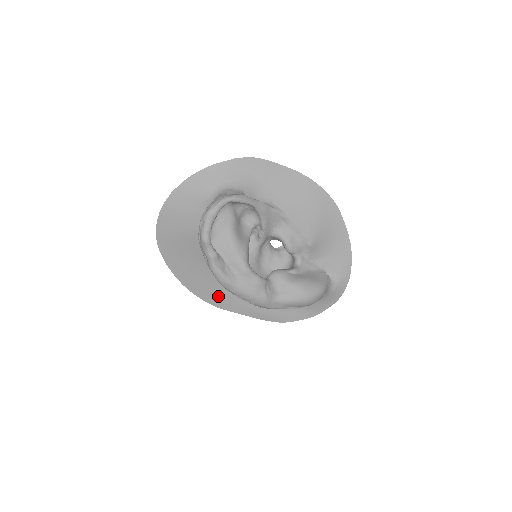
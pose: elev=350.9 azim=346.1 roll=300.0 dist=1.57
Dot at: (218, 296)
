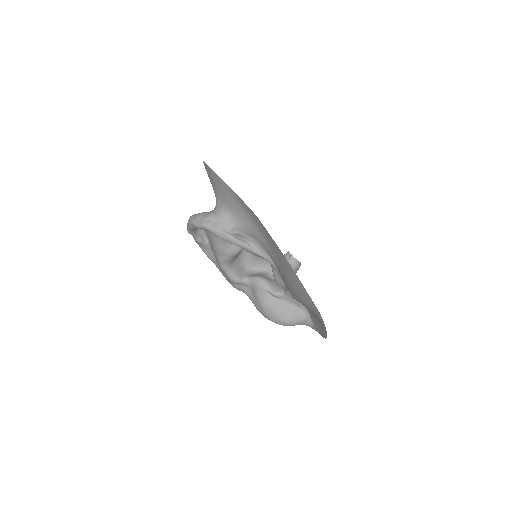
Dot at: occluded
